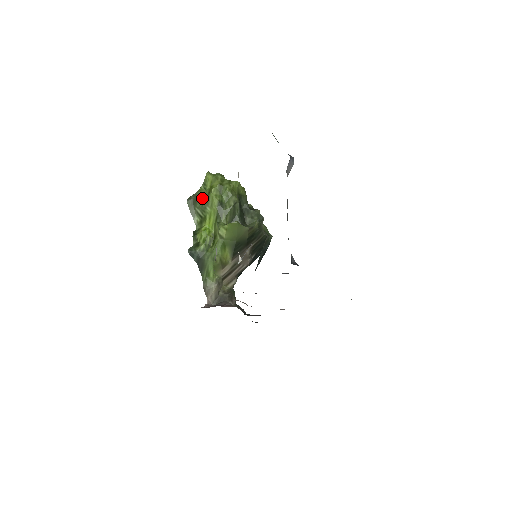
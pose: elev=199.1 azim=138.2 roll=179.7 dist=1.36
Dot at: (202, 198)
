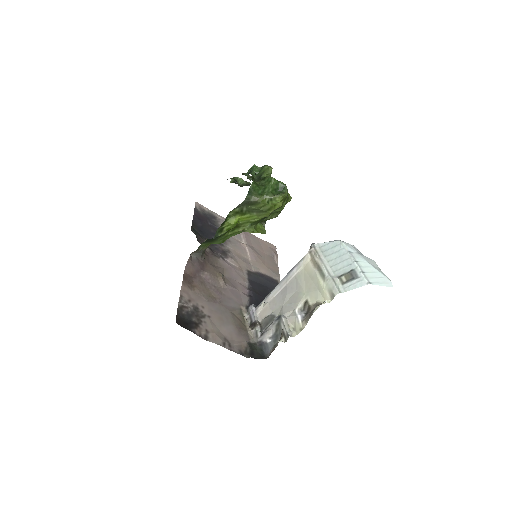
Dot at: (259, 207)
